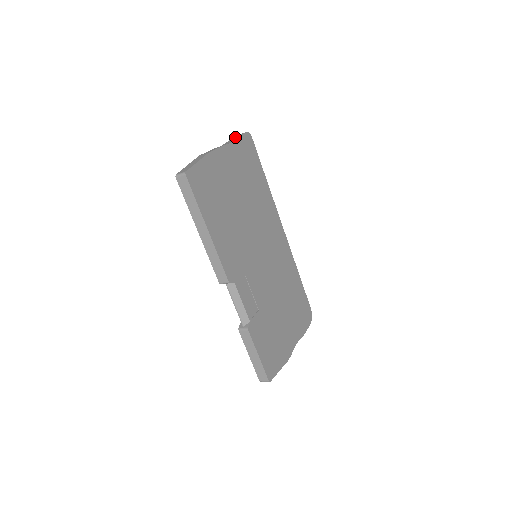
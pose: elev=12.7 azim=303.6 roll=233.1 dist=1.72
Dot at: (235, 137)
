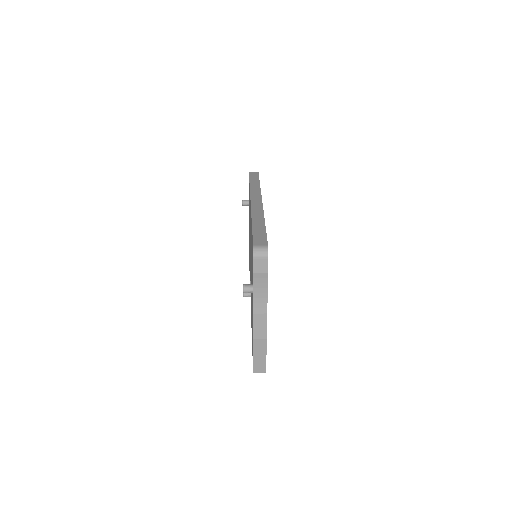
Dot at: (262, 278)
